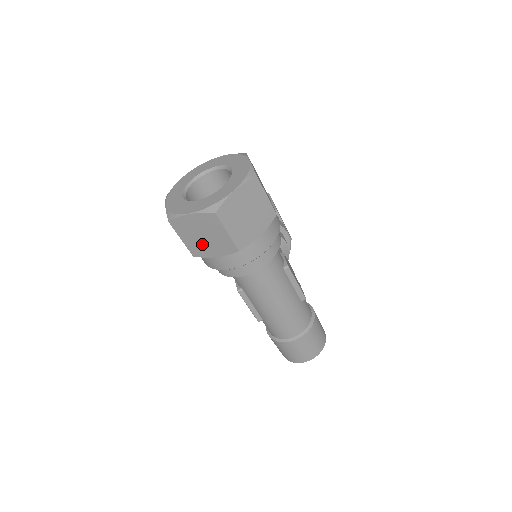
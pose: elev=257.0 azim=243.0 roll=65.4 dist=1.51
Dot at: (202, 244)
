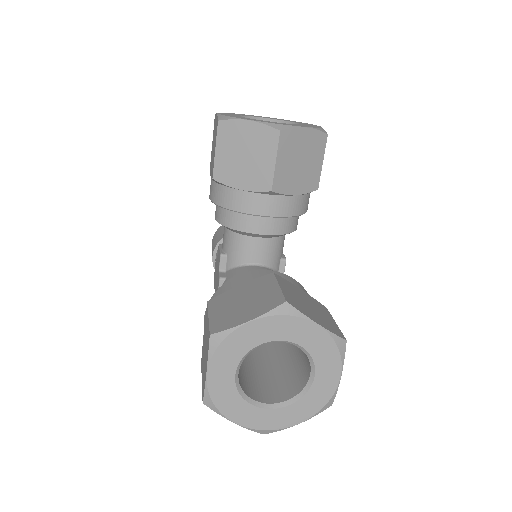
Dot at: occluded
